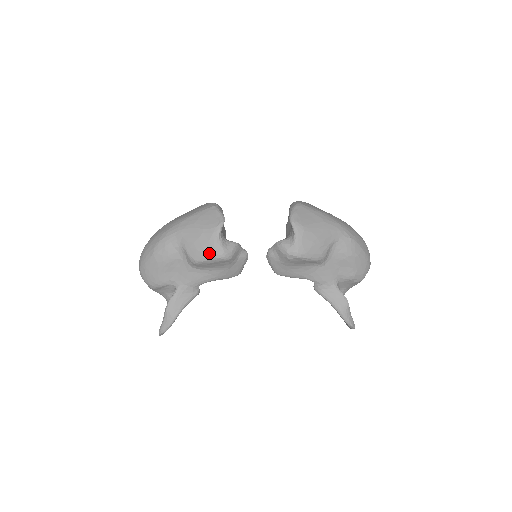
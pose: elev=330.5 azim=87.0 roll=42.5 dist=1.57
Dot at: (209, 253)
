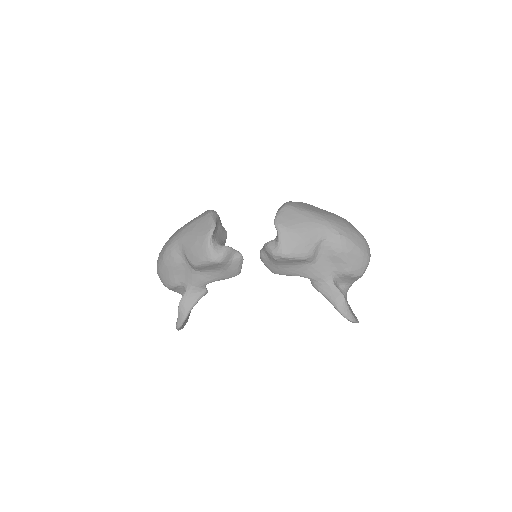
Dot at: (203, 258)
